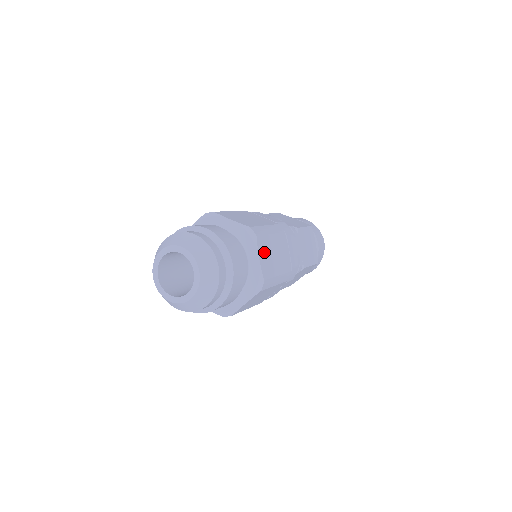
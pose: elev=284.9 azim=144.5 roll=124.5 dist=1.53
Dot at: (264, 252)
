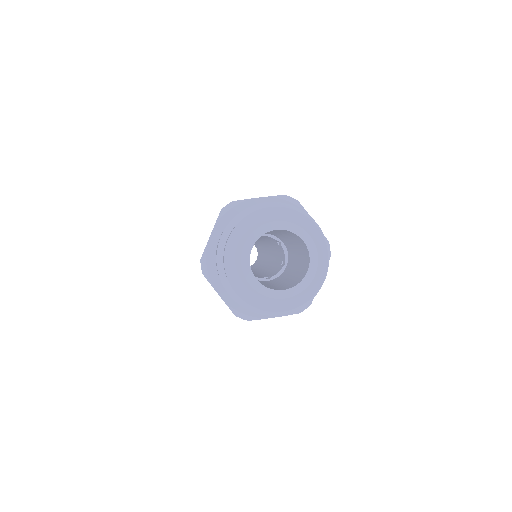
Dot at: occluded
